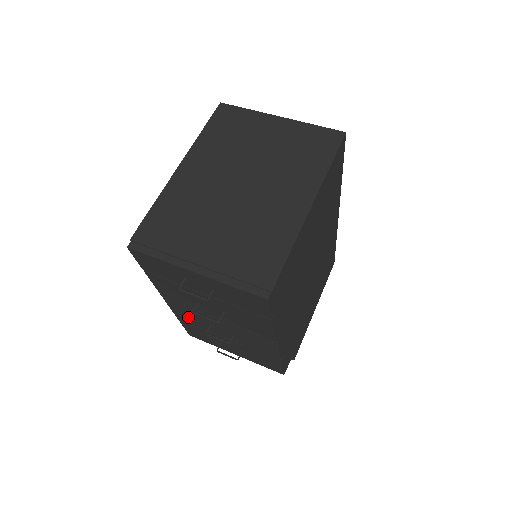
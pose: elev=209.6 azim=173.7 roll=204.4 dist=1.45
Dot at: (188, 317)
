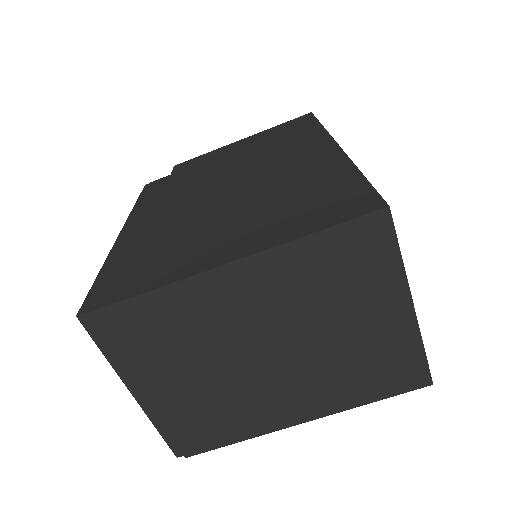
Dot at: occluded
